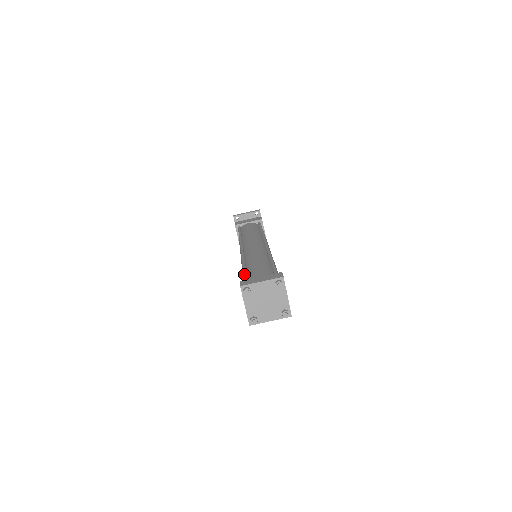
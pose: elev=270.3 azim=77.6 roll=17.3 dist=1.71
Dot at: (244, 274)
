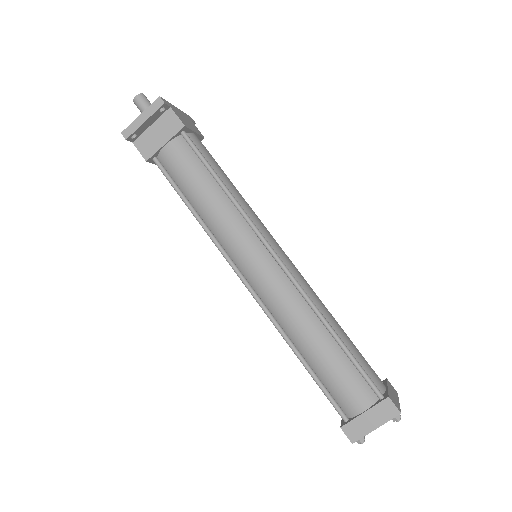
Dot at: (323, 391)
